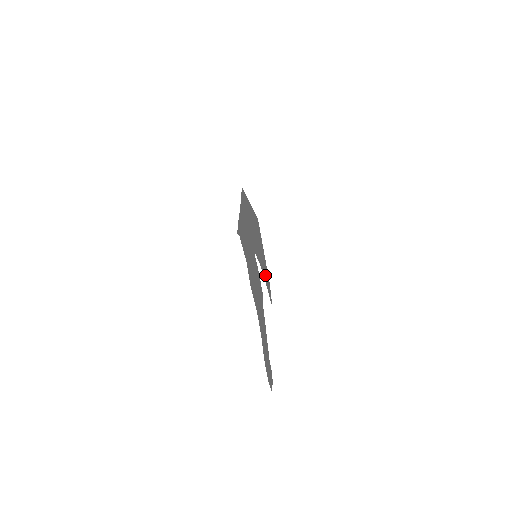
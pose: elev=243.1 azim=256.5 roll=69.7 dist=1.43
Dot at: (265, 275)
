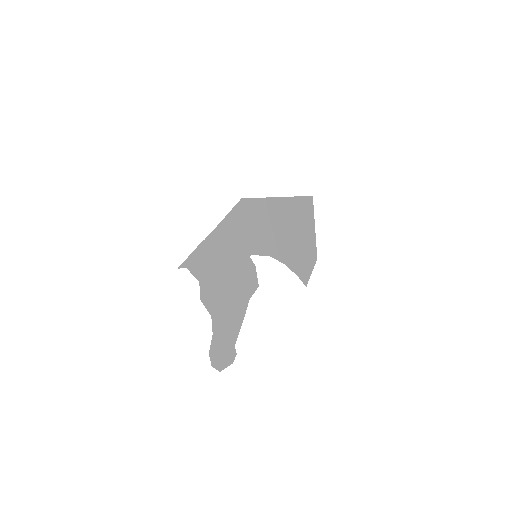
Dot at: (296, 259)
